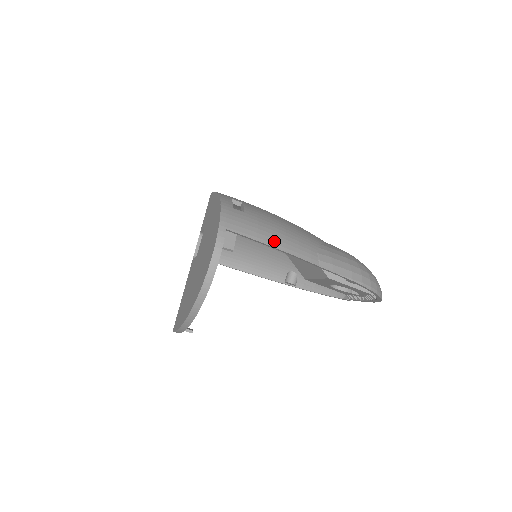
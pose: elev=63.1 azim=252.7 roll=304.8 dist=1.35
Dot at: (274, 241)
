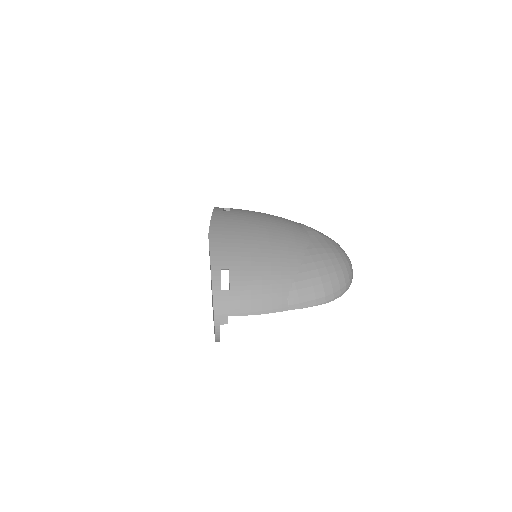
Dot at: (253, 310)
